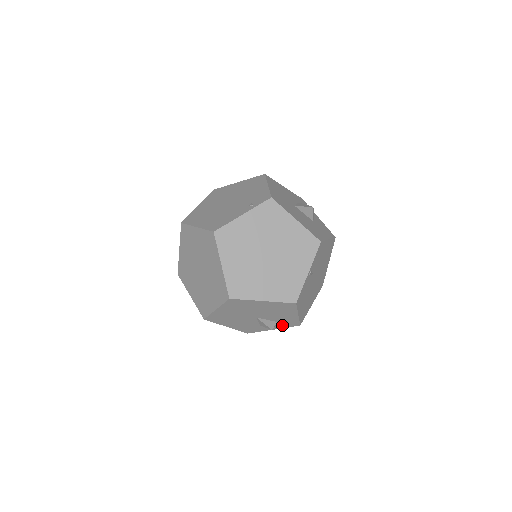
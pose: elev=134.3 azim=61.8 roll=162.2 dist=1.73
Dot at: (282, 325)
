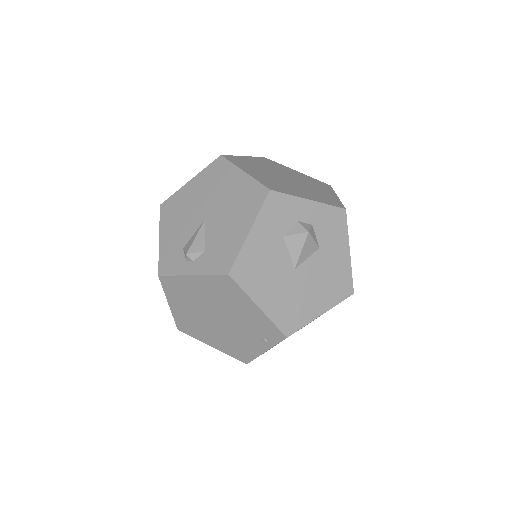
Dot at: occluded
